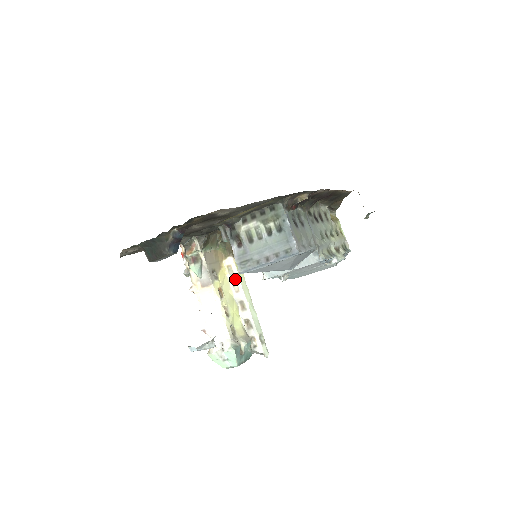
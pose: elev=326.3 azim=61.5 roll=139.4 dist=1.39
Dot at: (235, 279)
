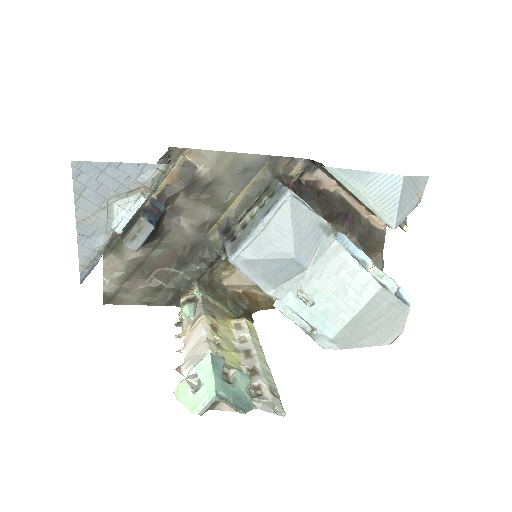
Dot at: (243, 333)
